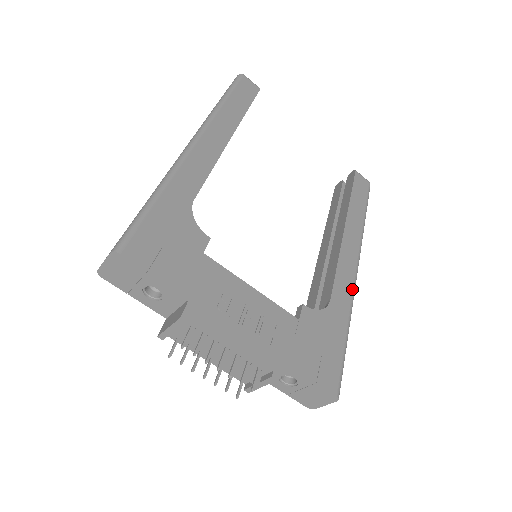
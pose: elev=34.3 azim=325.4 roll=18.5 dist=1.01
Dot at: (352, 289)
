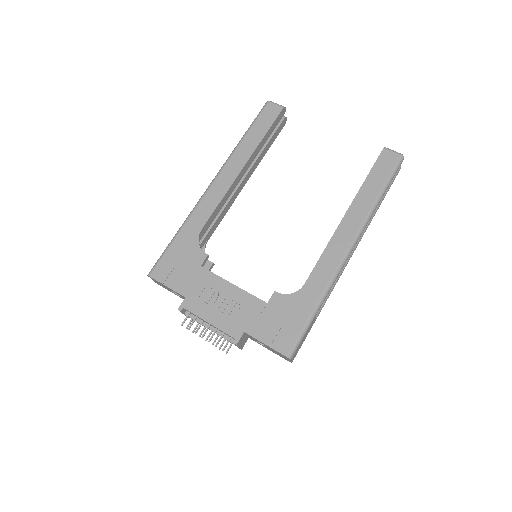
Dot at: (333, 272)
